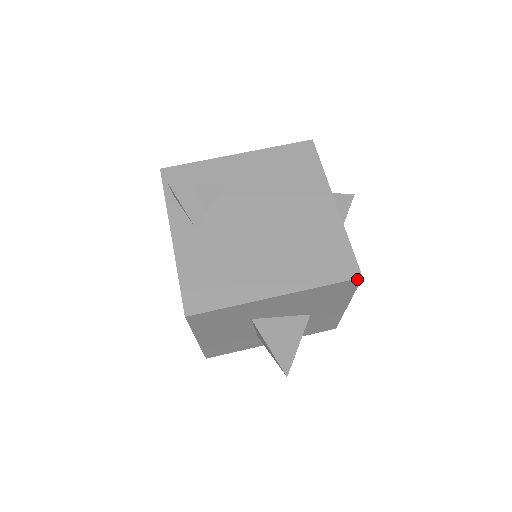
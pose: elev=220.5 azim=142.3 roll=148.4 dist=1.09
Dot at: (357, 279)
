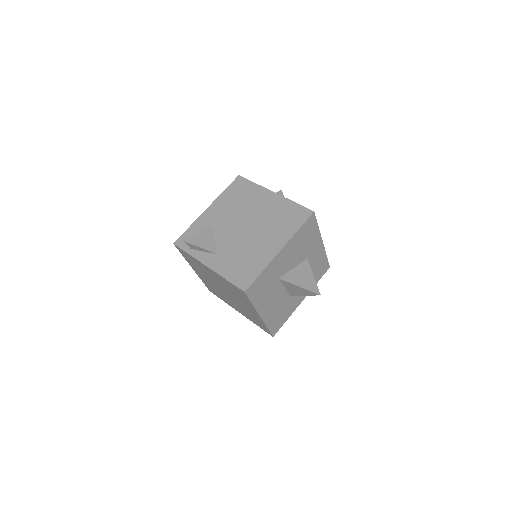
Dot at: (312, 214)
